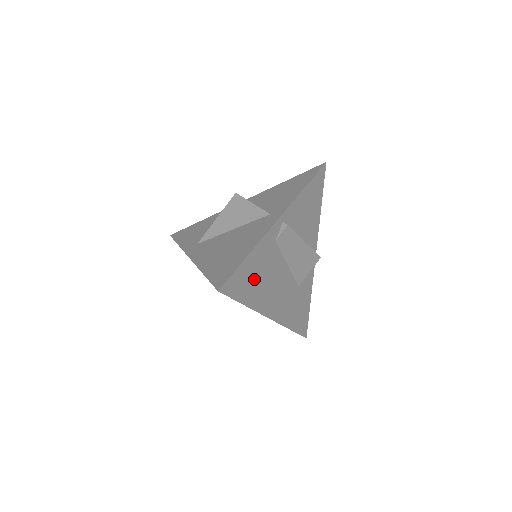
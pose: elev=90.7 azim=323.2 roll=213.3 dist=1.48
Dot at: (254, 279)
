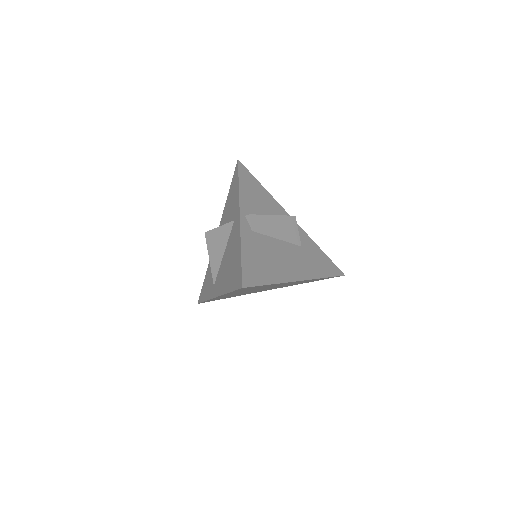
Dot at: (261, 264)
